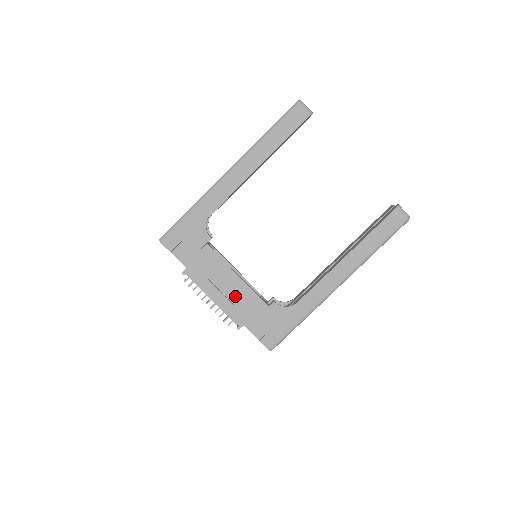
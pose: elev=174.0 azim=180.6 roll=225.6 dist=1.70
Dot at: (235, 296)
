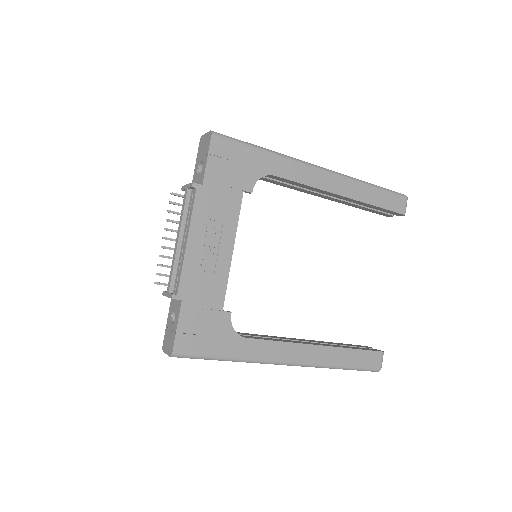
Dot at: (208, 264)
